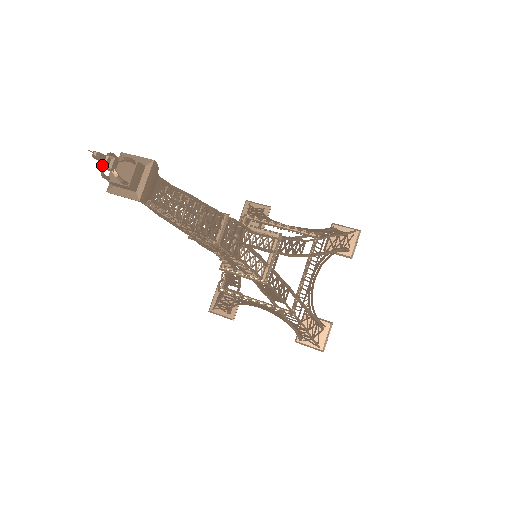
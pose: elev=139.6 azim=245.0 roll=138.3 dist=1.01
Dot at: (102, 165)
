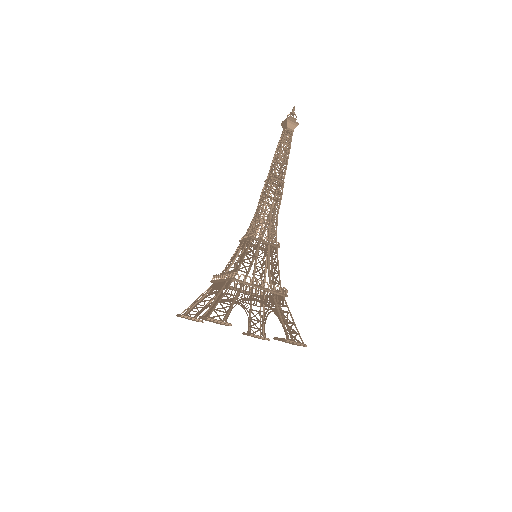
Dot at: (291, 113)
